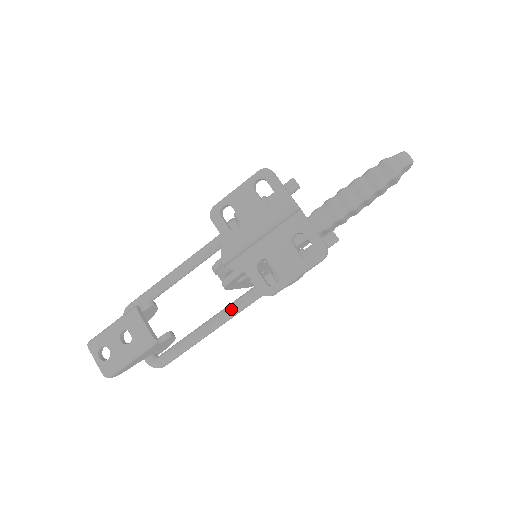
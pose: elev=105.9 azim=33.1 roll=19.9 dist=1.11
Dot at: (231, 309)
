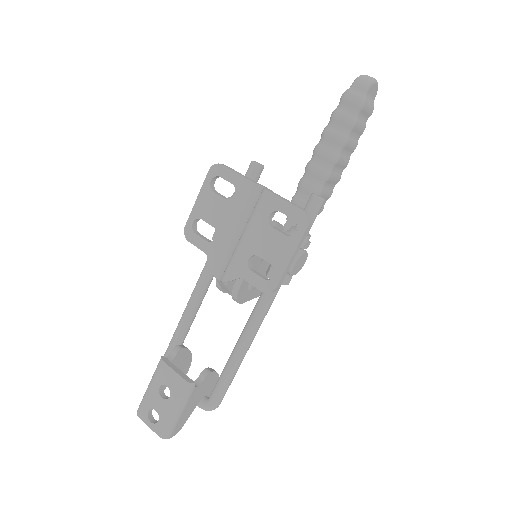
Dot at: (252, 321)
